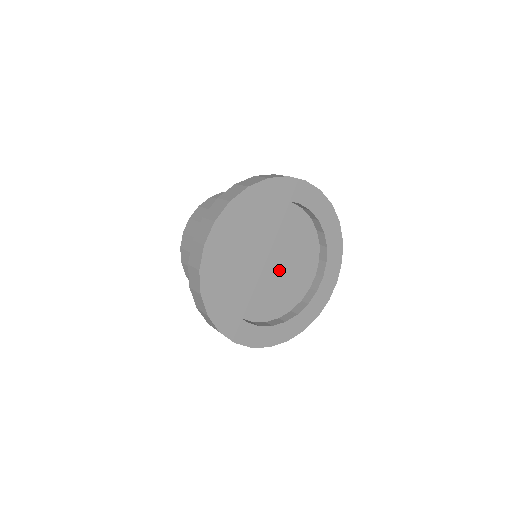
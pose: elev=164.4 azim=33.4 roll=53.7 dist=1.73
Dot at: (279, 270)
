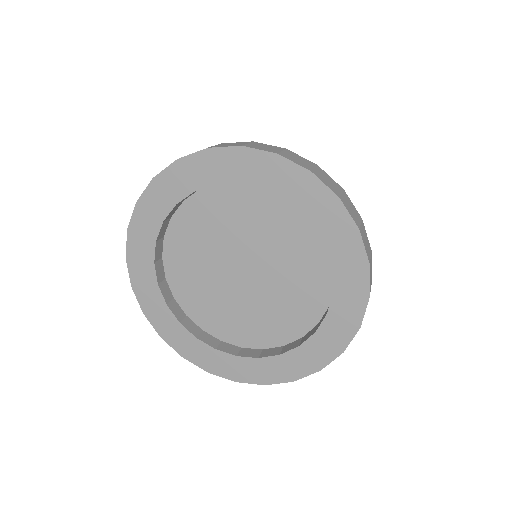
Dot at: (261, 280)
